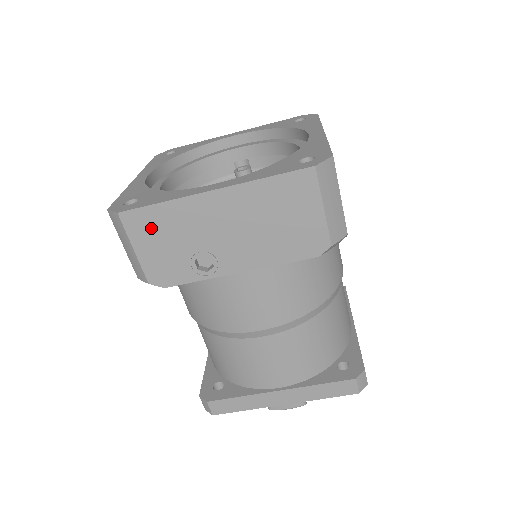
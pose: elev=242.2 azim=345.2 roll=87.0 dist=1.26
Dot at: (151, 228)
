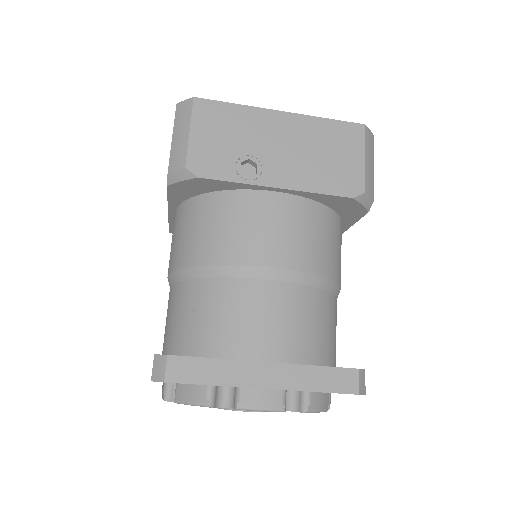
Dot at: (216, 120)
